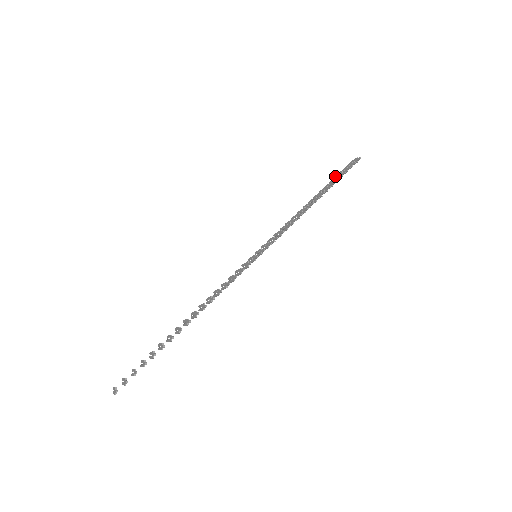
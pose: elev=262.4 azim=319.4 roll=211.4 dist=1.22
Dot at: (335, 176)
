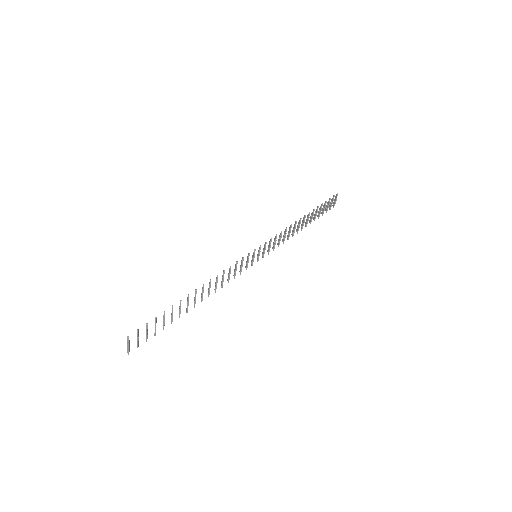
Dot at: (321, 212)
